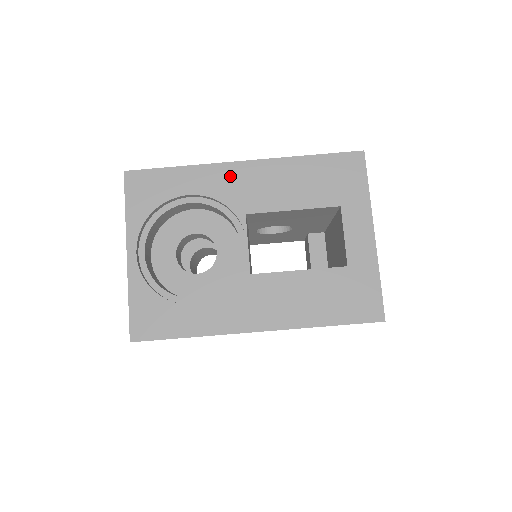
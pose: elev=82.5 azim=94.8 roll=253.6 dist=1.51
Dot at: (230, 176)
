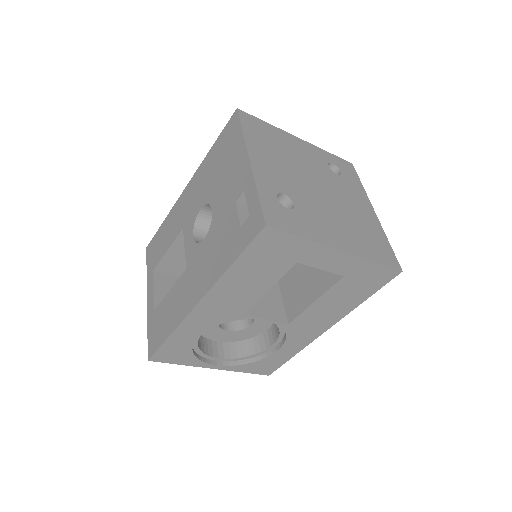
Dot at: (203, 315)
